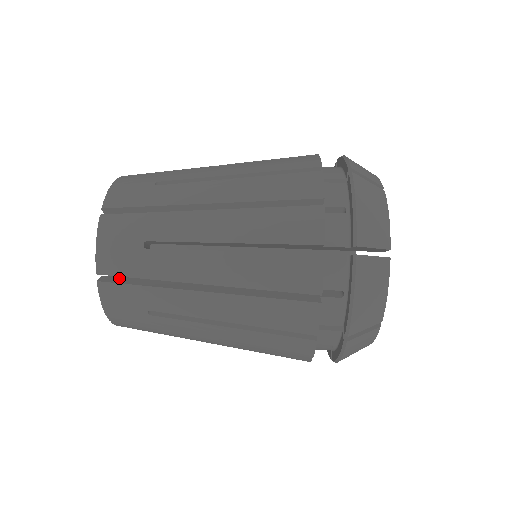
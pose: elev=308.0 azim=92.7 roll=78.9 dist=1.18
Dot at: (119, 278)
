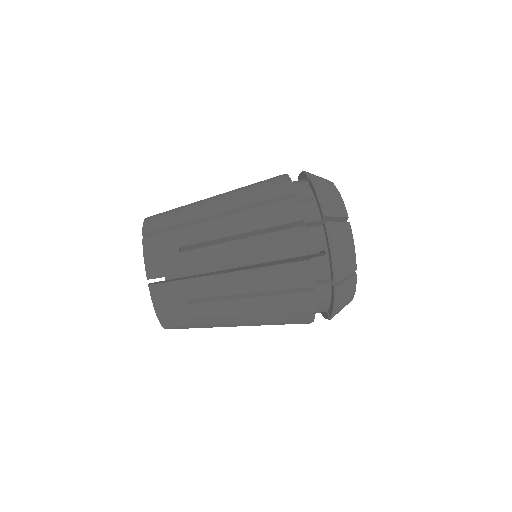
Dot at: occluded
